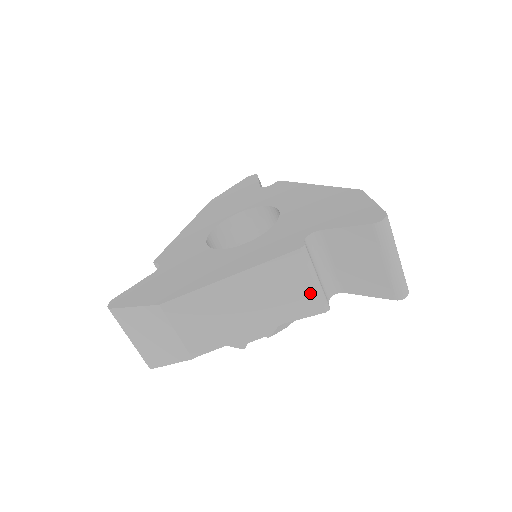
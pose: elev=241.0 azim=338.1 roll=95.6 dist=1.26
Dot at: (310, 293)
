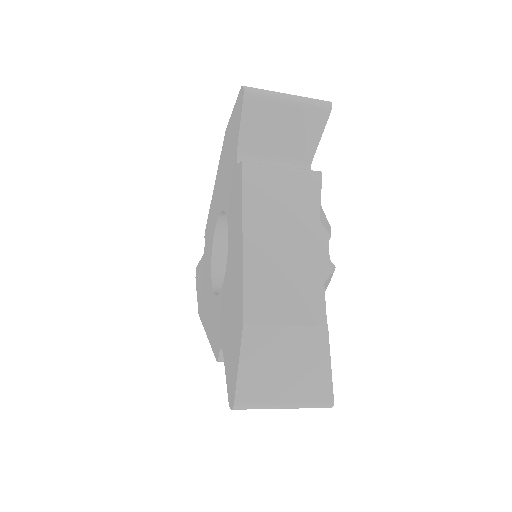
Dot at: occluded
